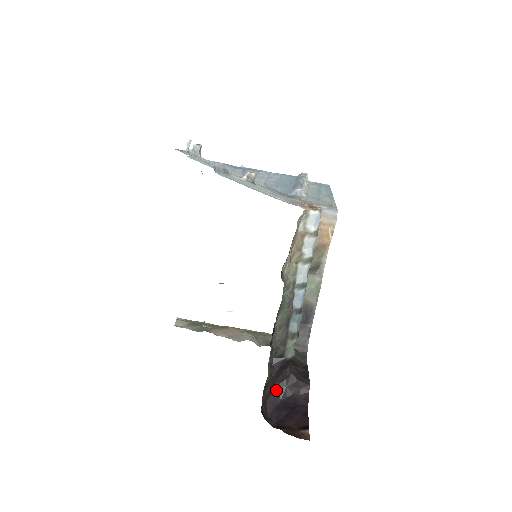
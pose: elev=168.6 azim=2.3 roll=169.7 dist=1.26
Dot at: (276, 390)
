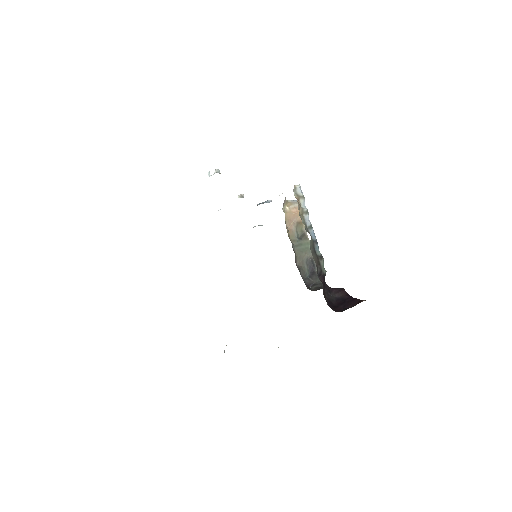
Dot at: (328, 299)
